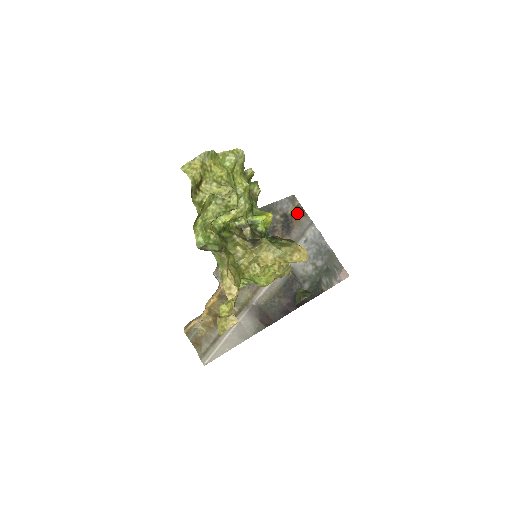
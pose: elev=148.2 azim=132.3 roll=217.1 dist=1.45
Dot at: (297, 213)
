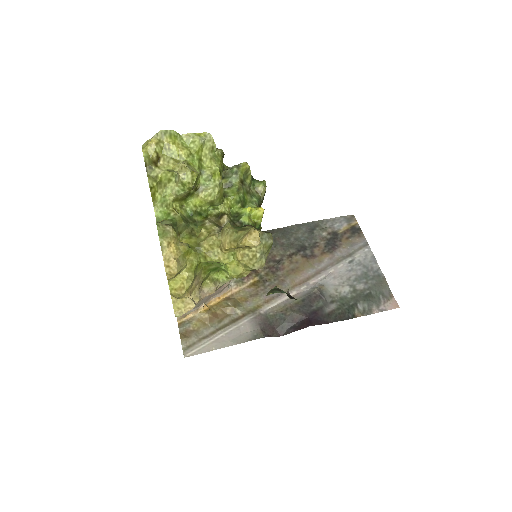
Dot at: (351, 233)
